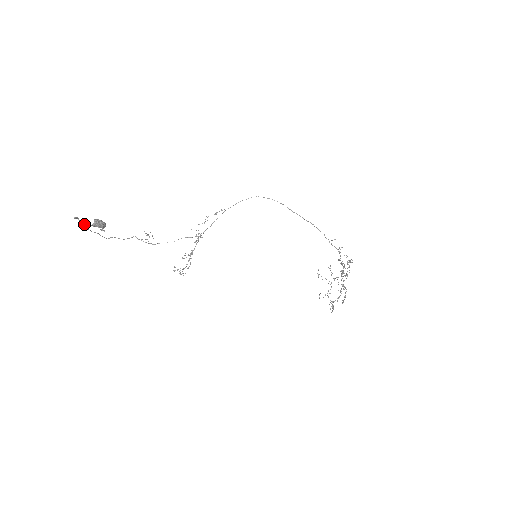
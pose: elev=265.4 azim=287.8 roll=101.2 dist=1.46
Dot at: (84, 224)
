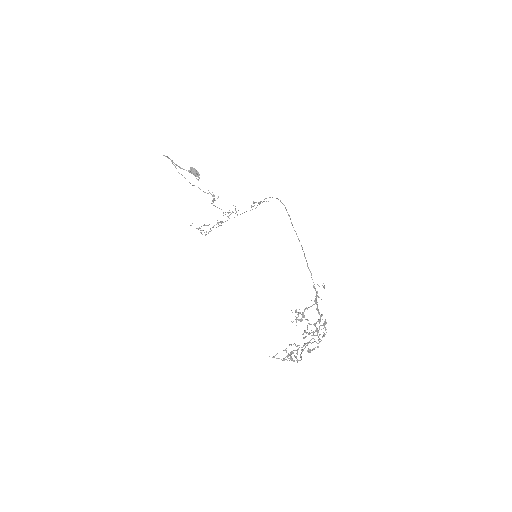
Dot at: (177, 165)
